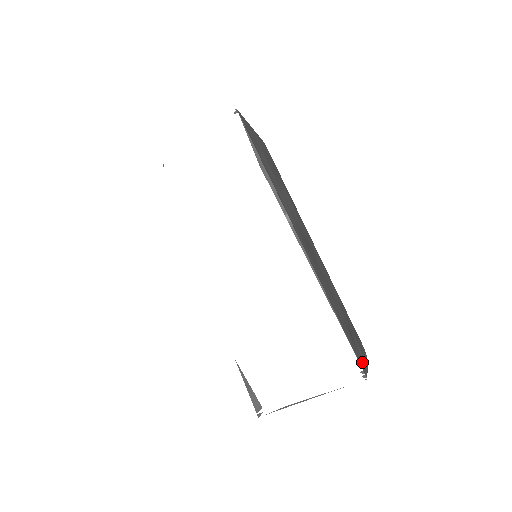
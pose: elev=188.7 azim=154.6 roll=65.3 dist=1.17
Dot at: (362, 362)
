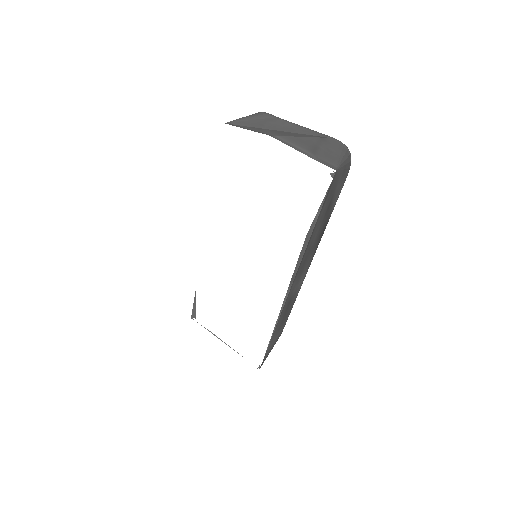
Dot at: (266, 357)
